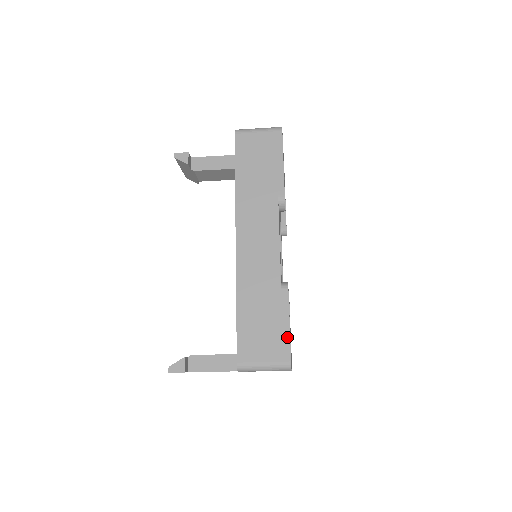
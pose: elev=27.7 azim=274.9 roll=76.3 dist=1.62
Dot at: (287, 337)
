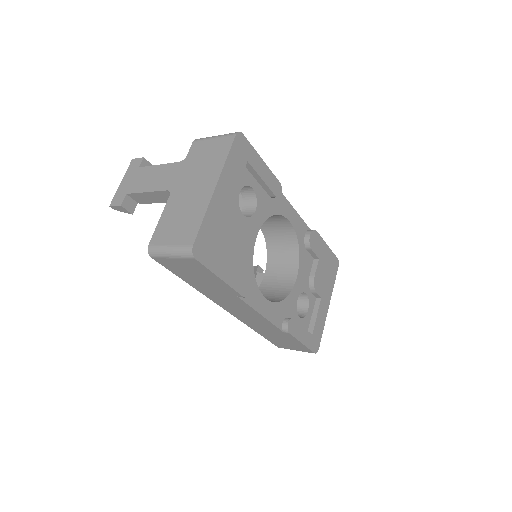
Dot at: (304, 347)
